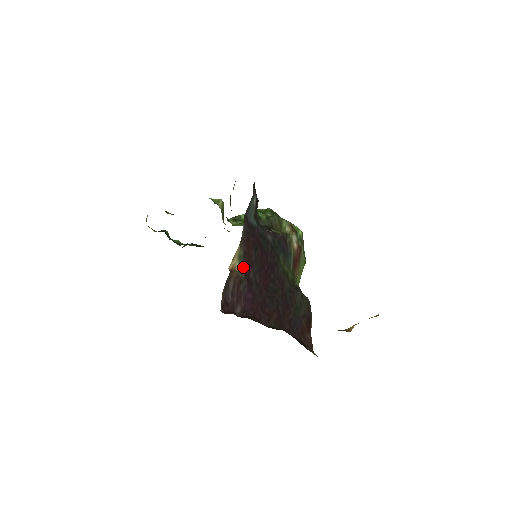
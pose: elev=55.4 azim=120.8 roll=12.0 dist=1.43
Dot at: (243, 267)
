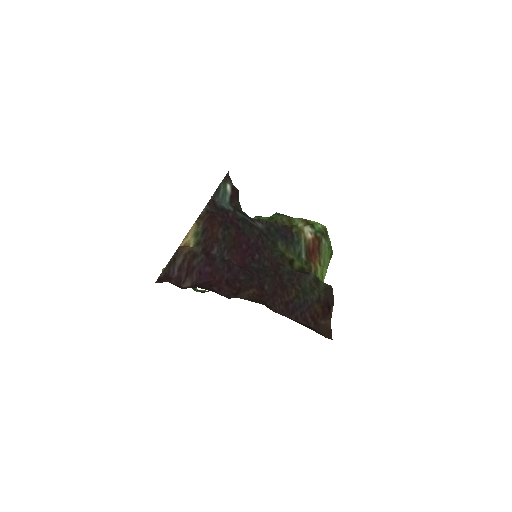
Dot at: (200, 243)
